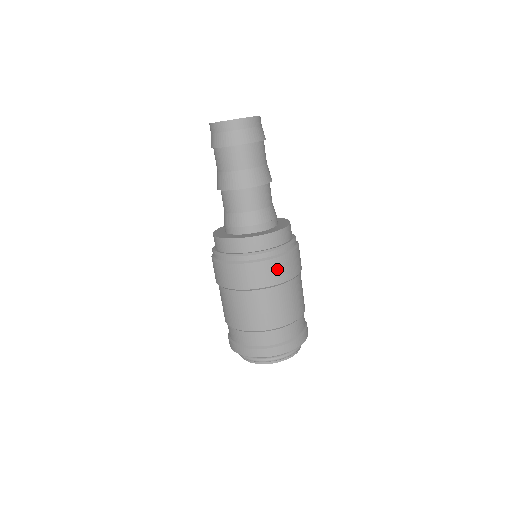
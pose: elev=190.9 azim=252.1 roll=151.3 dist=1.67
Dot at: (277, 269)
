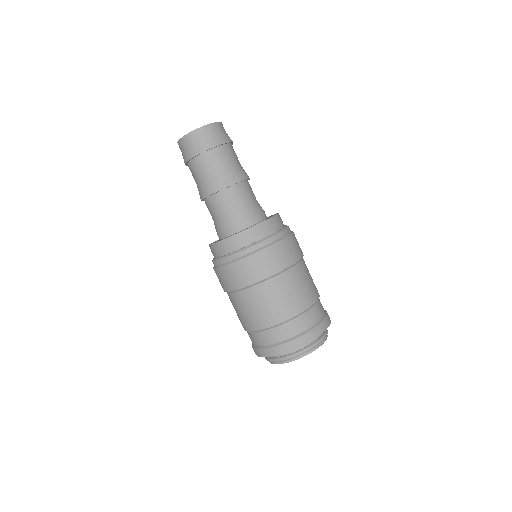
Dot at: (266, 261)
